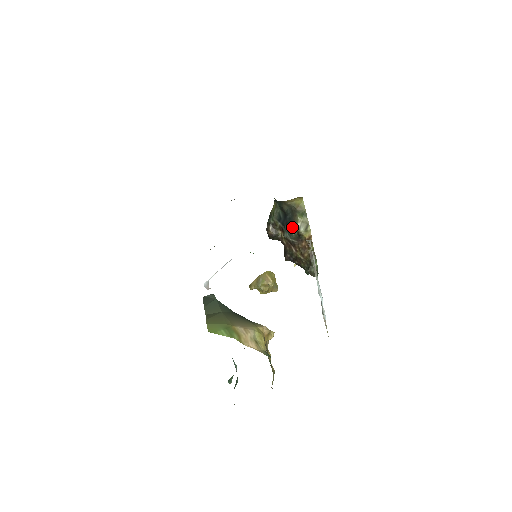
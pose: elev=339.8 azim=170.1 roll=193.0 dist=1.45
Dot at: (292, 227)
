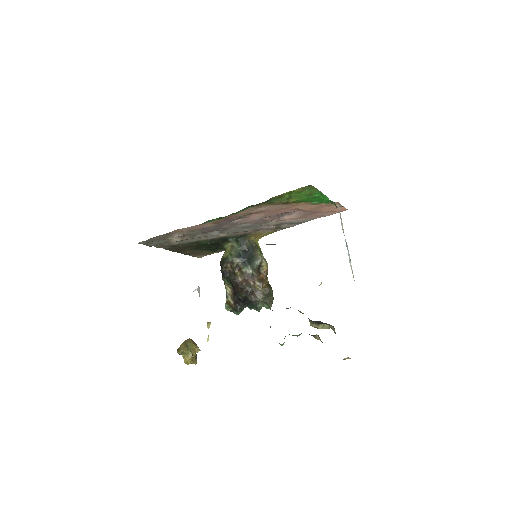
Dot at: (254, 260)
